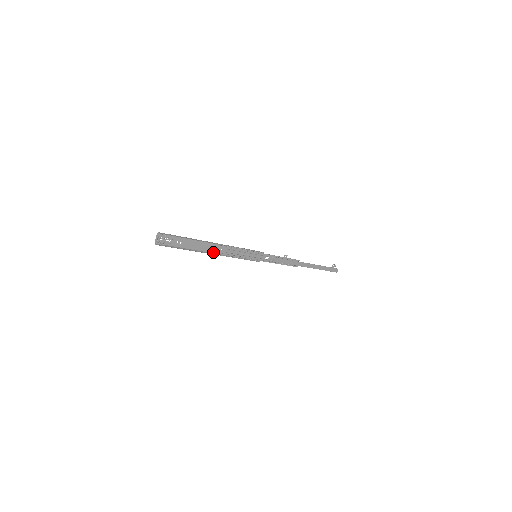
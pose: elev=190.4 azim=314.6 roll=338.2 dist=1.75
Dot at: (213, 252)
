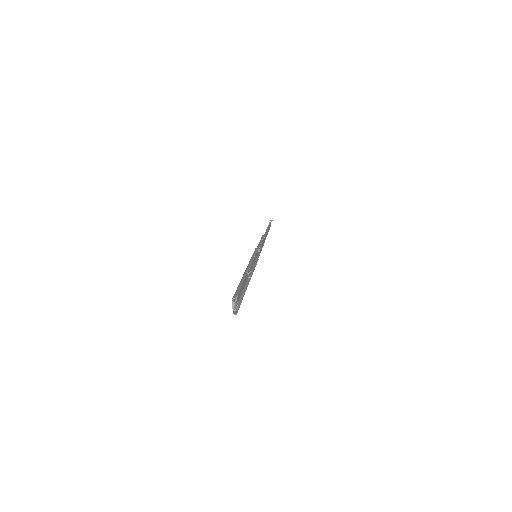
Dot at: (246, 280)
